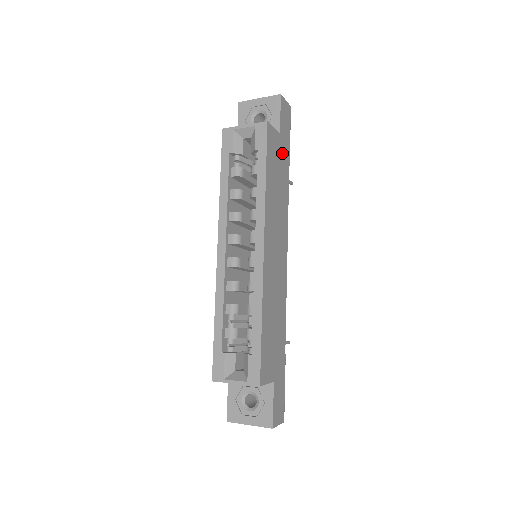
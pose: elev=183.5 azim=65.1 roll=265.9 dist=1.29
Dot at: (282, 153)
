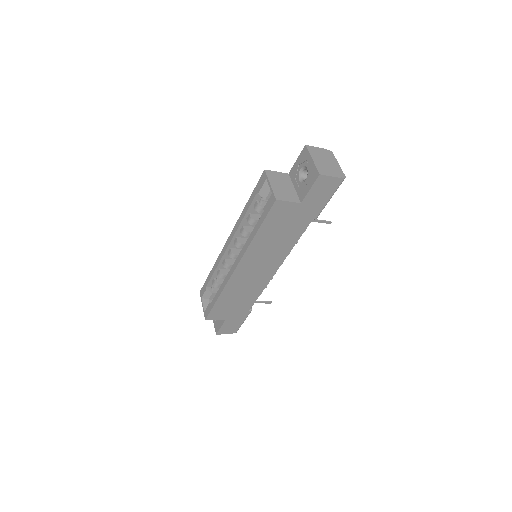
Dot at: (300, 215)
